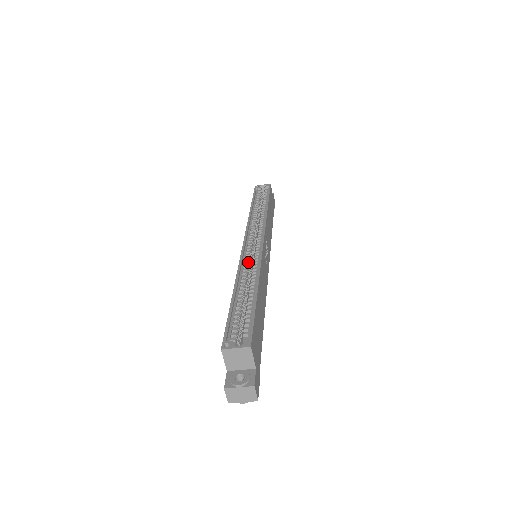
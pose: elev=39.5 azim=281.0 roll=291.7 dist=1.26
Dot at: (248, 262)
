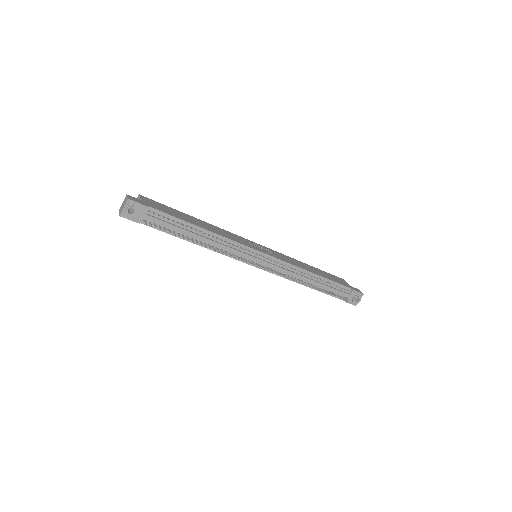
Dot at: occluded
